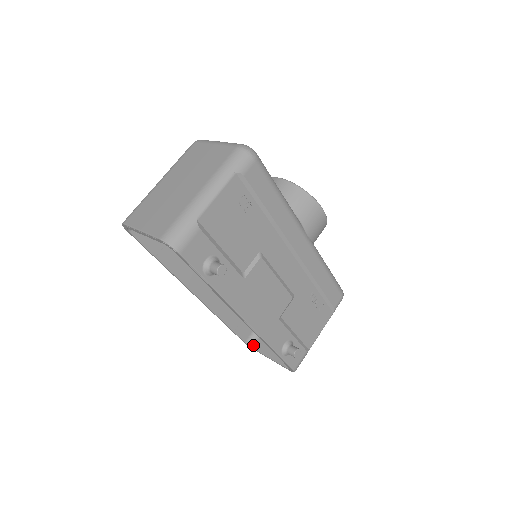
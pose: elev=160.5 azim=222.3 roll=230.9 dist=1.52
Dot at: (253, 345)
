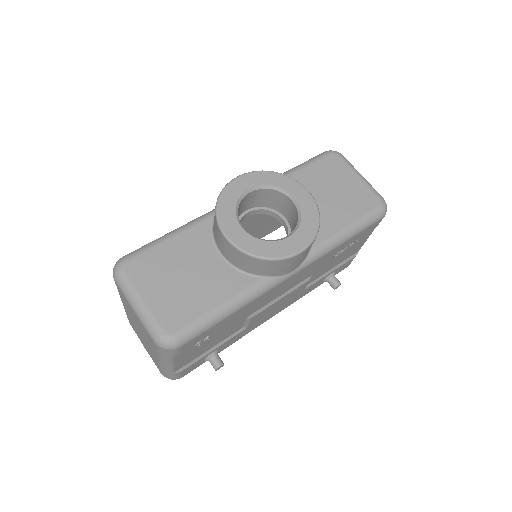
Dot at: occluded
